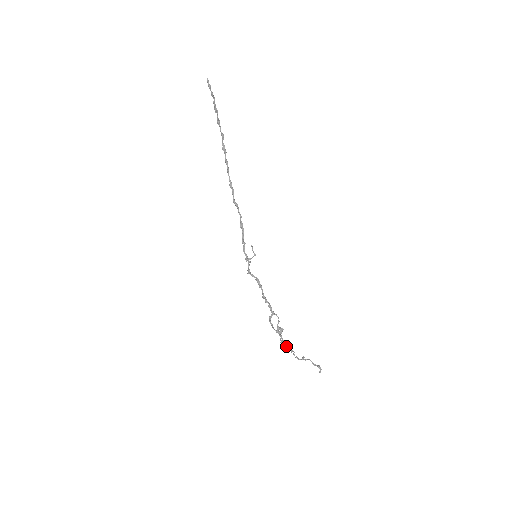
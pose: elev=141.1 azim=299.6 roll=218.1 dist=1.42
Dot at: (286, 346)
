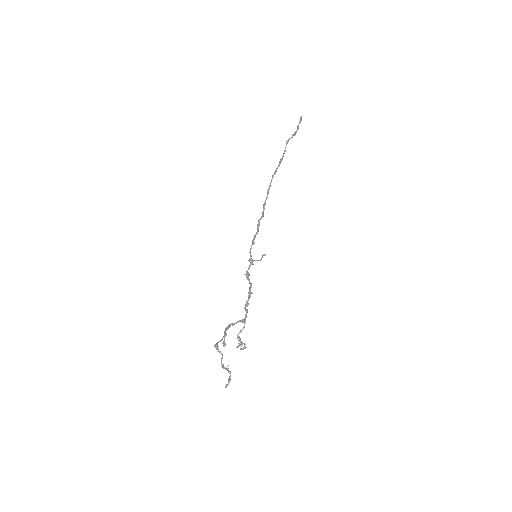
Dot at: (217, 343)
